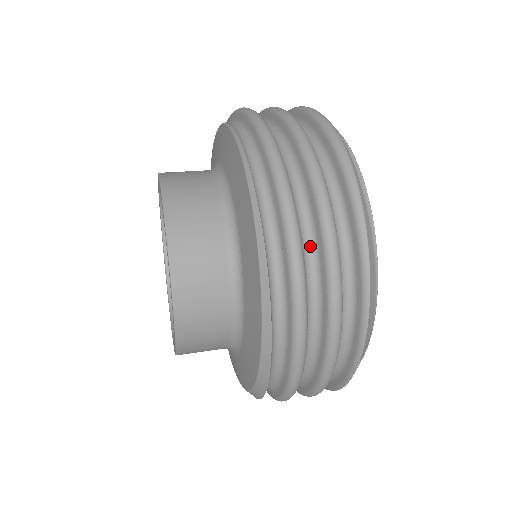
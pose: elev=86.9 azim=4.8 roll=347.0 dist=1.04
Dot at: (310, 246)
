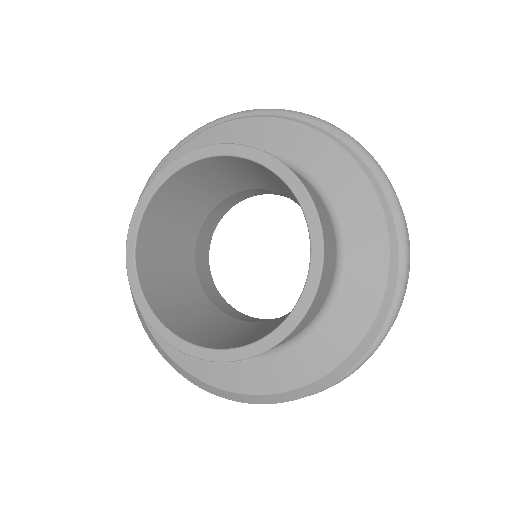
Dot at: occluded
